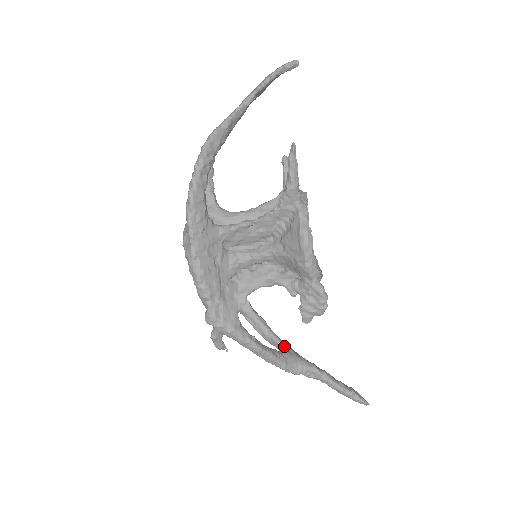
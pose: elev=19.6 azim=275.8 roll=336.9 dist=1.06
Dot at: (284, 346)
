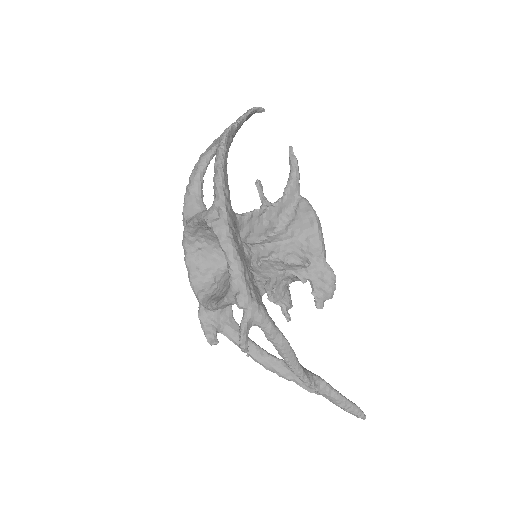
Dot at: occluded
